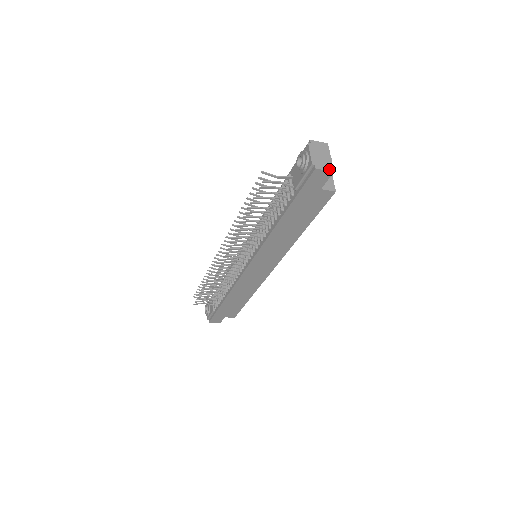
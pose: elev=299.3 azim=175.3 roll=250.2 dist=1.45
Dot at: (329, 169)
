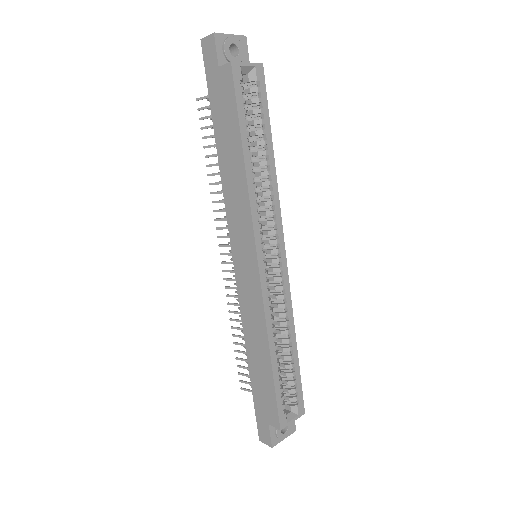
Dot at: (212, 34)
